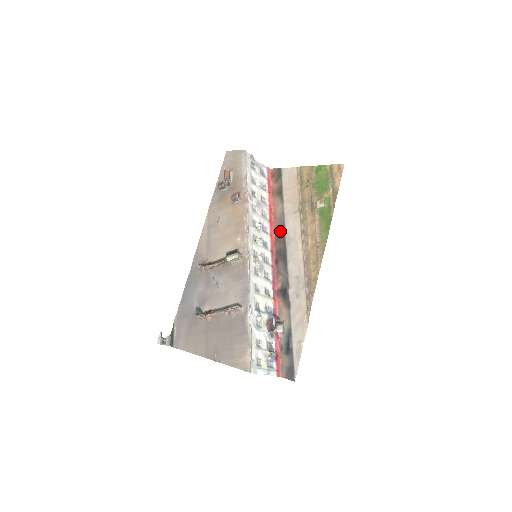
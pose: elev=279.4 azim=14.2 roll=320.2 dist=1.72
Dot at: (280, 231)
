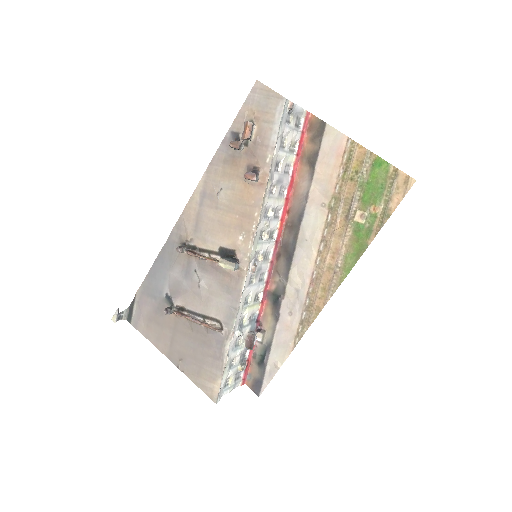
Dot at: (295, 218)
